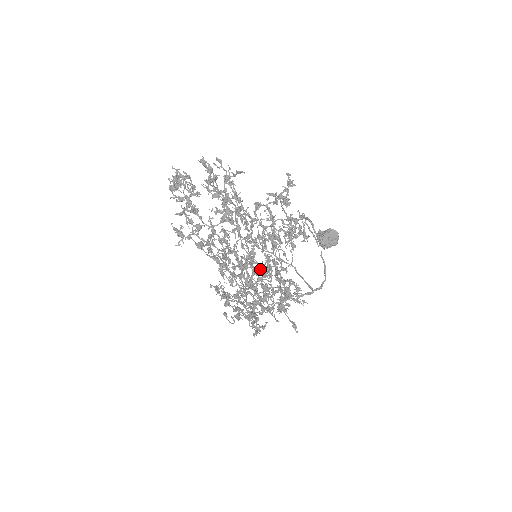
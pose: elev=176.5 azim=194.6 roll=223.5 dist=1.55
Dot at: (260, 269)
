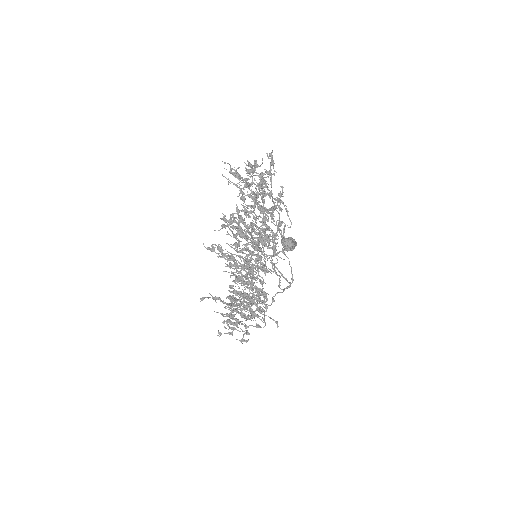
Dot at: (261, 267)
